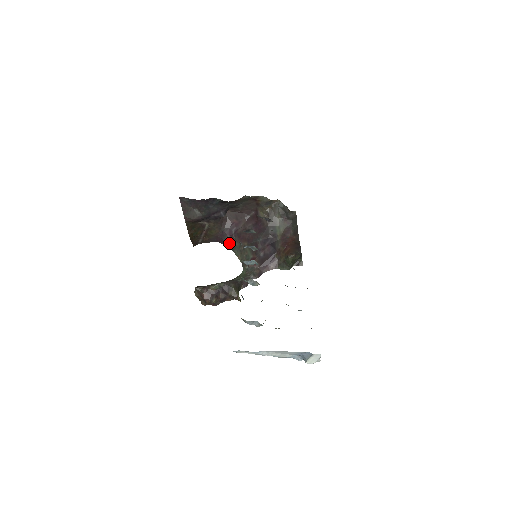
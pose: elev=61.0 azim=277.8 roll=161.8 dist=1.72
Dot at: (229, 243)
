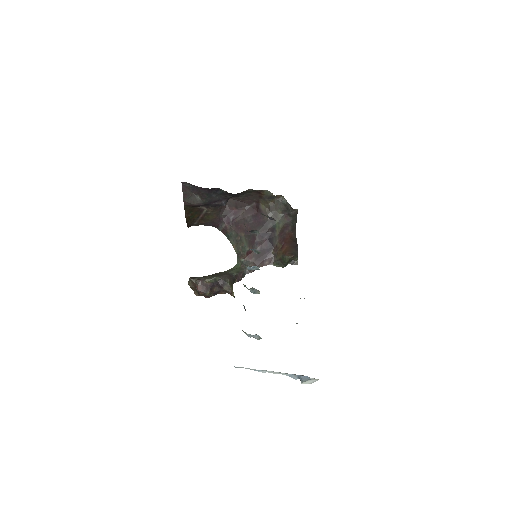
Dot at: (225, 230)
